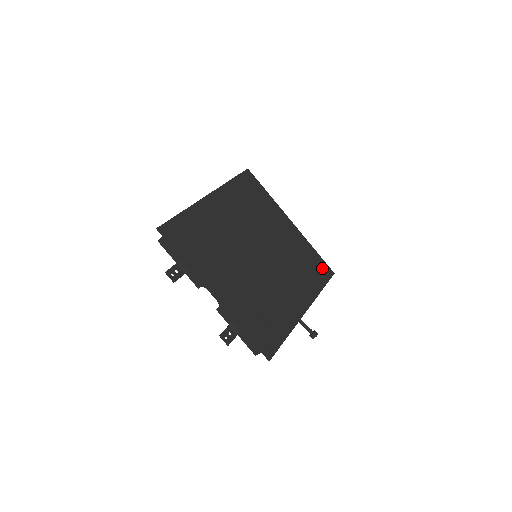
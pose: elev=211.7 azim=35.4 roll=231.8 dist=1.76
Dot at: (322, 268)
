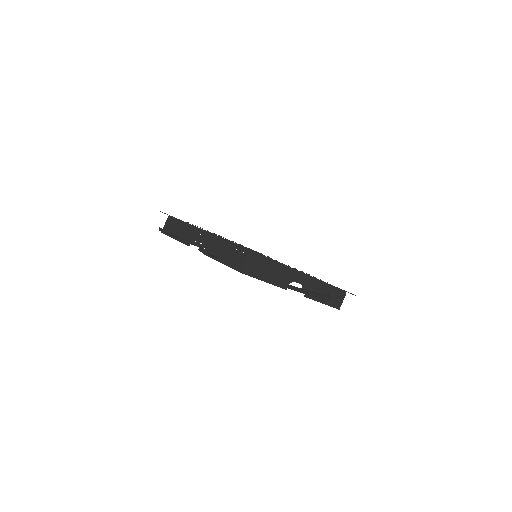
Dot at: occluded
